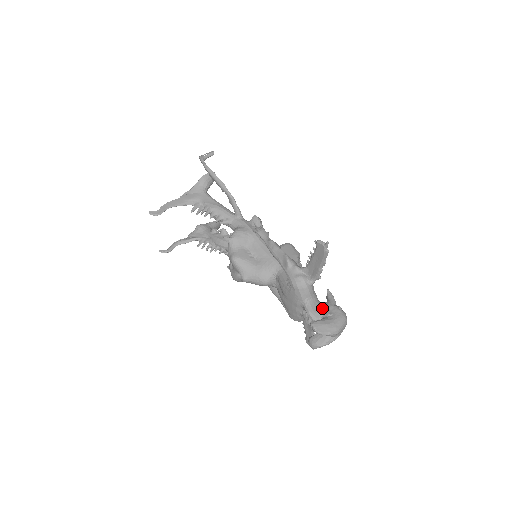
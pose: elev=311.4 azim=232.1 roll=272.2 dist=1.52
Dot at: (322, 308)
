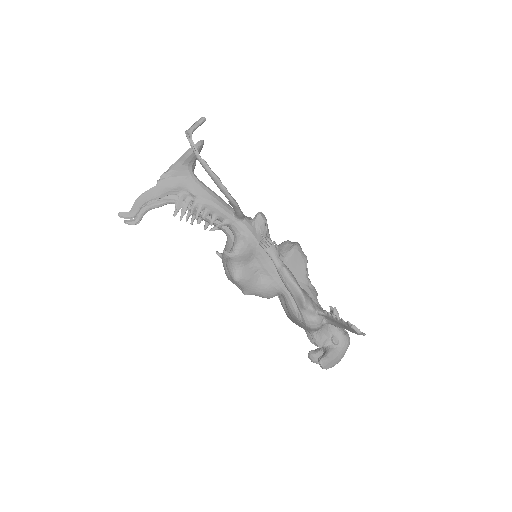
Dot at: (328, 334)
